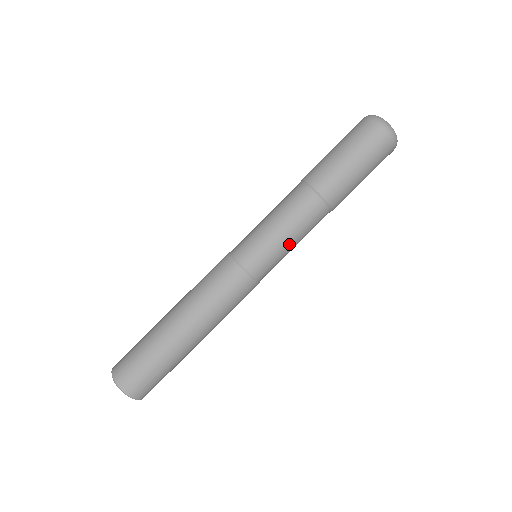
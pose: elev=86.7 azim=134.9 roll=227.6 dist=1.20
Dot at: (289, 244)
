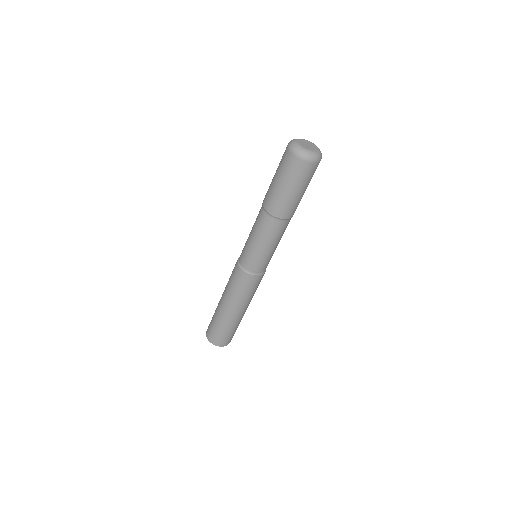
Dot at: (268, 249)
